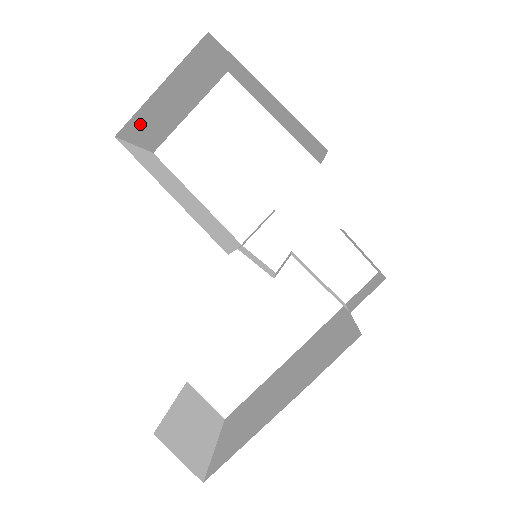
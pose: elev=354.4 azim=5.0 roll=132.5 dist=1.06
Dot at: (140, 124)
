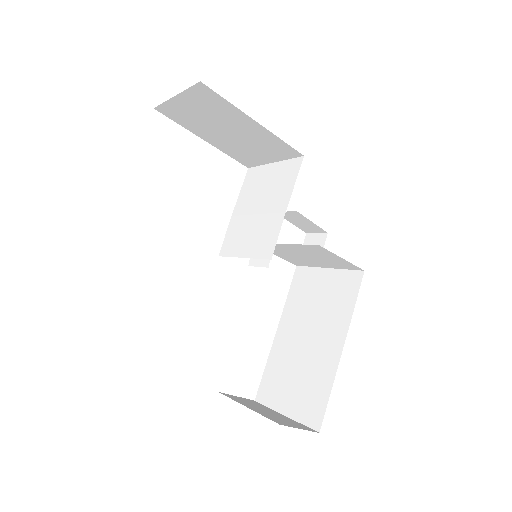
Dot at: occluded
